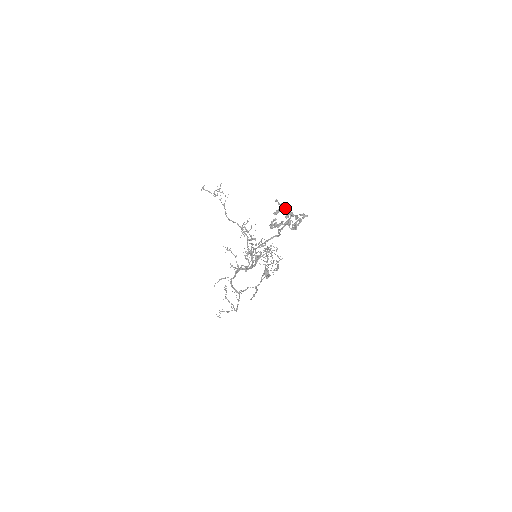
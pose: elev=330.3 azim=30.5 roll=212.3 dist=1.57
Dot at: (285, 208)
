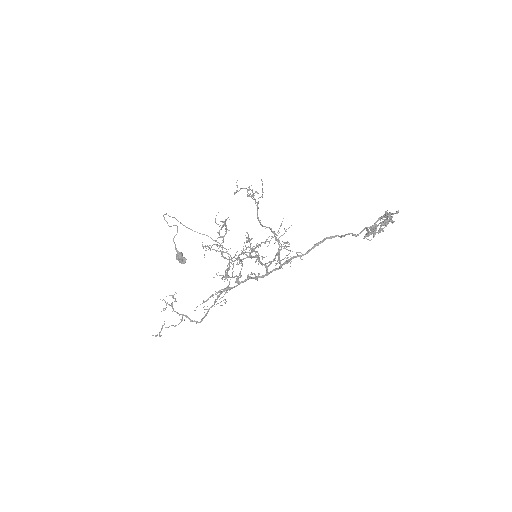
Dot at: (388, 216)
